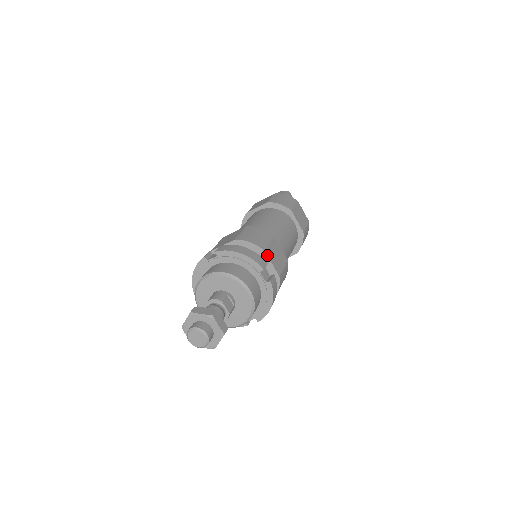
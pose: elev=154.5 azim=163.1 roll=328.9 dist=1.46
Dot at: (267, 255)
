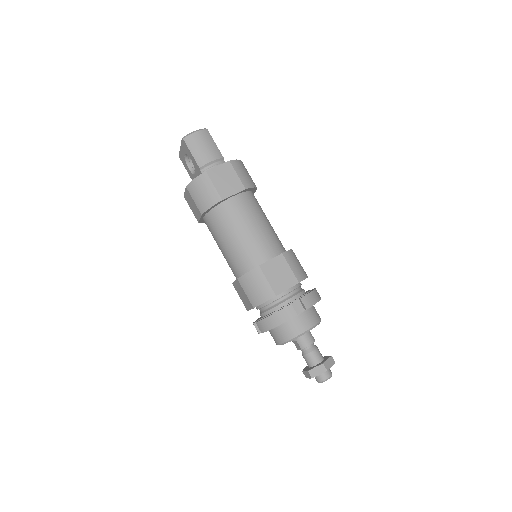
Dot at: occluded
